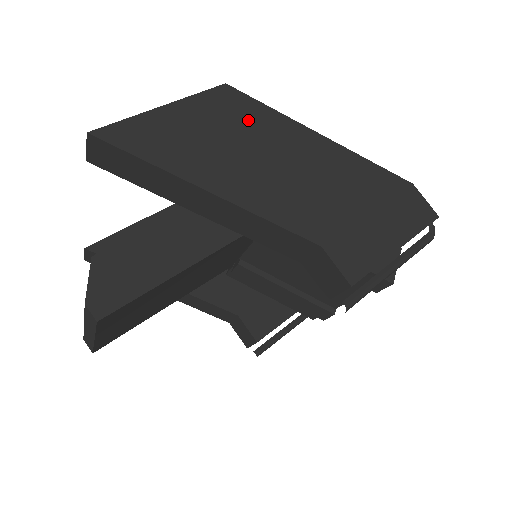
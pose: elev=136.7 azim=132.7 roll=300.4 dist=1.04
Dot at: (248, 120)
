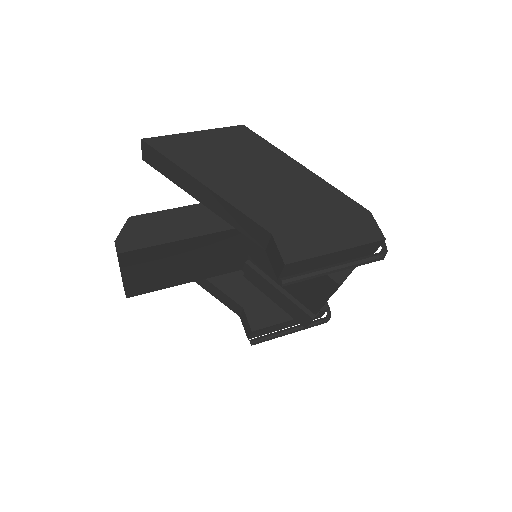
Dot at: (250, 148)
